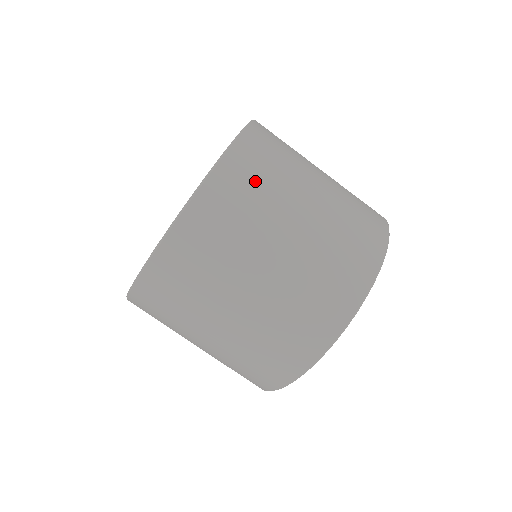
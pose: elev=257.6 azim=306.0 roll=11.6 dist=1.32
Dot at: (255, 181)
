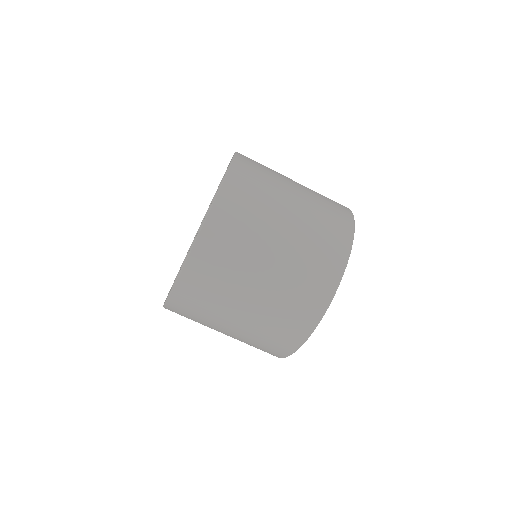
Dot at: (239, 220)
